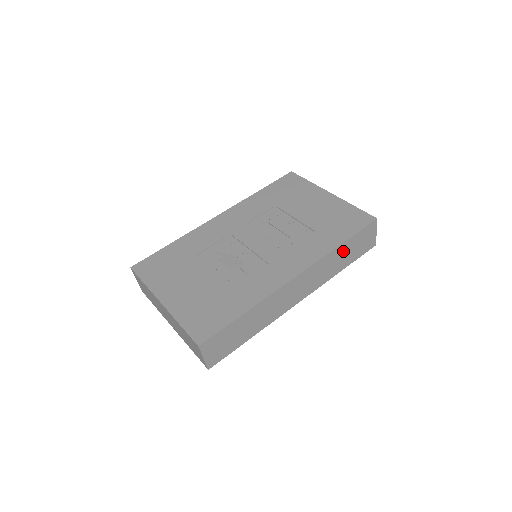
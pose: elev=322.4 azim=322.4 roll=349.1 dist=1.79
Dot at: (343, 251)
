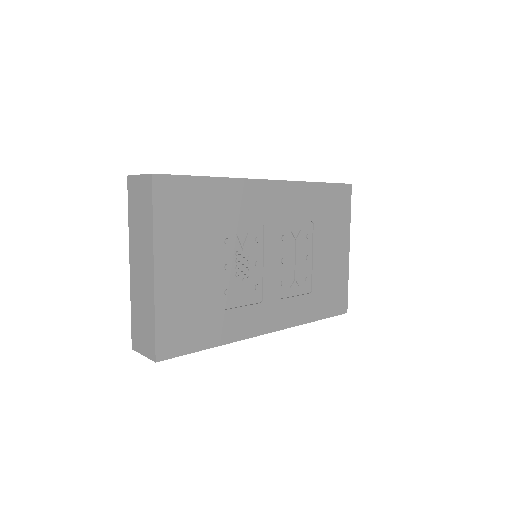
Dot at: occluded
